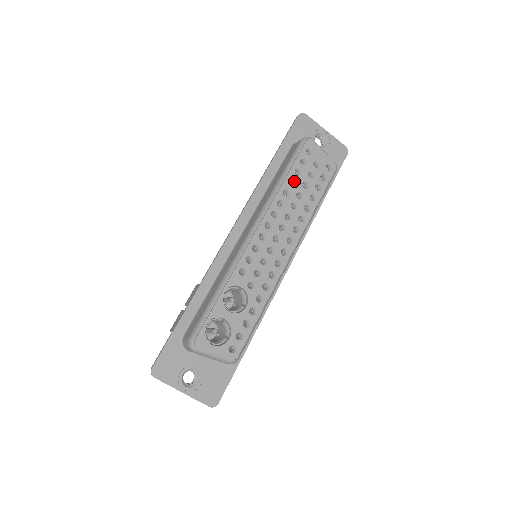
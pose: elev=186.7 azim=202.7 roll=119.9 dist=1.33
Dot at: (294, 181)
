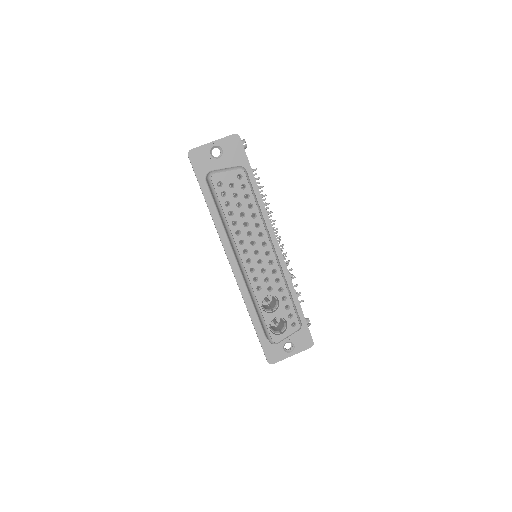
Dot at: (231, 211)
